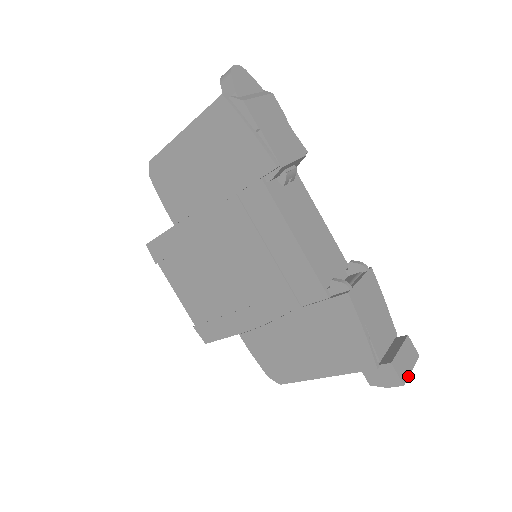
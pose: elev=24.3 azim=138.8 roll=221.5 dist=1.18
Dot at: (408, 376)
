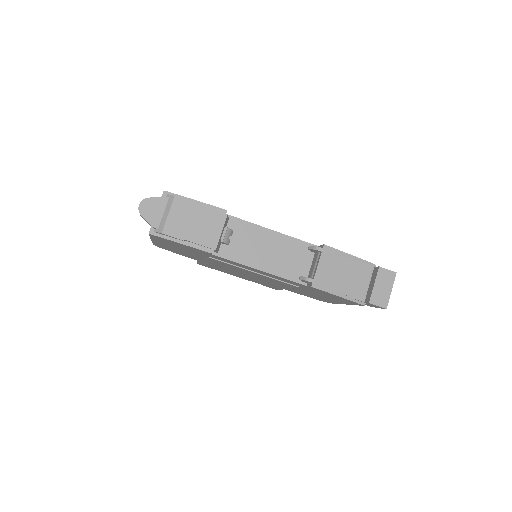
Dot at: (389, 298)
